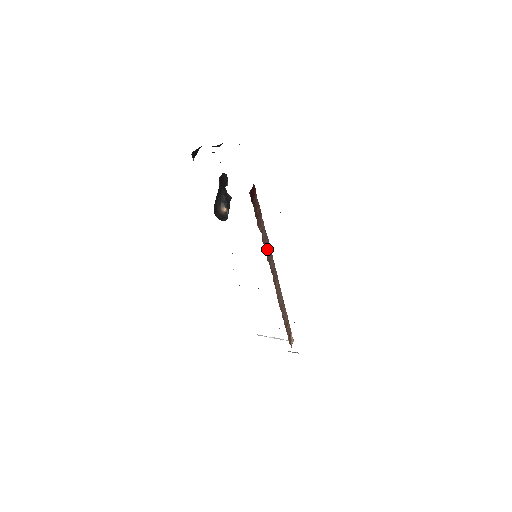
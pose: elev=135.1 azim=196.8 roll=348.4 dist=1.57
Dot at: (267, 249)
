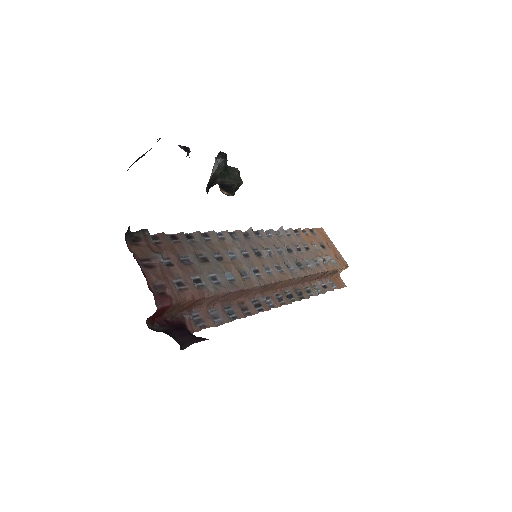
Dot at: (235, 295)
